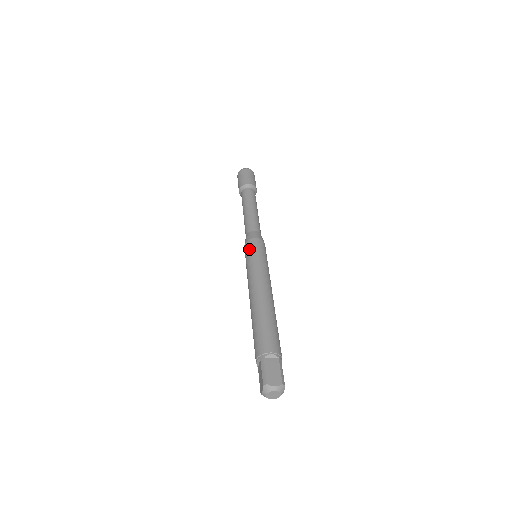
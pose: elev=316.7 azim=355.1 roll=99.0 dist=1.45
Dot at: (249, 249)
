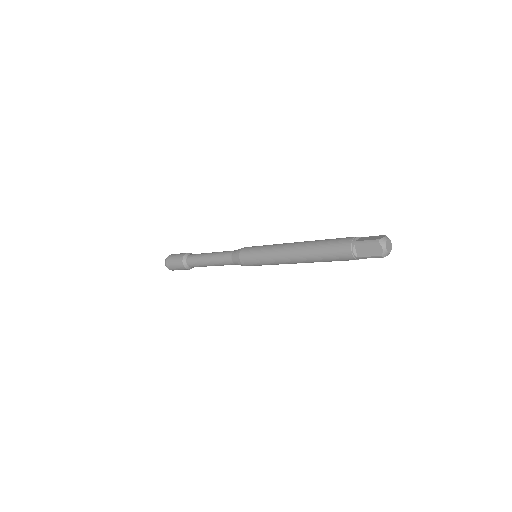
Dot at: (249, 252)
